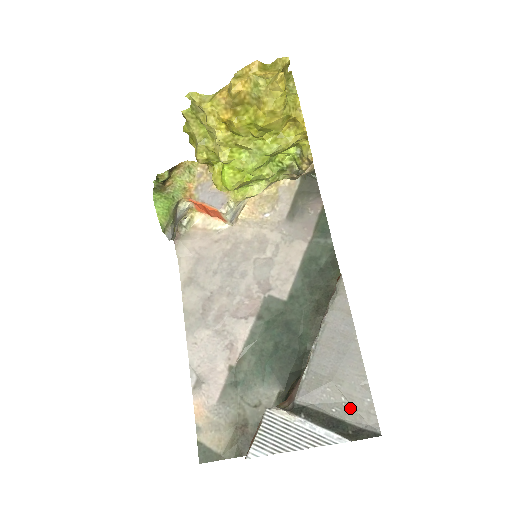
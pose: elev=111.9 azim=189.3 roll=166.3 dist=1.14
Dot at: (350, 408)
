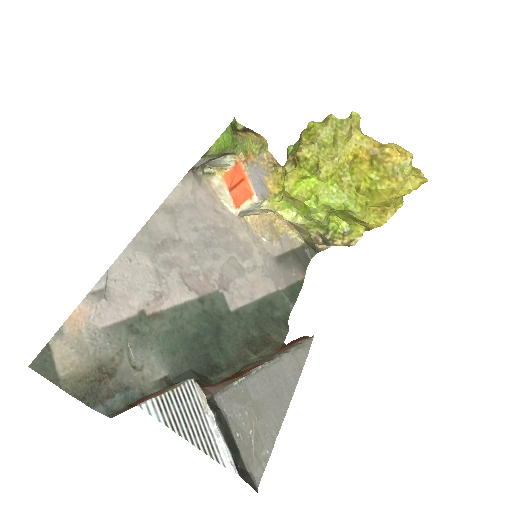
Dot at: (250, 445)
